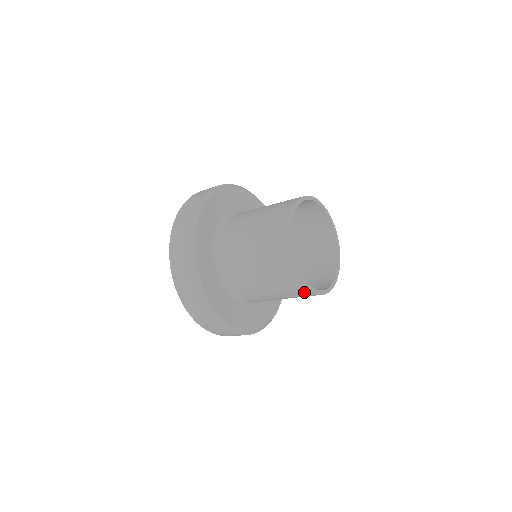
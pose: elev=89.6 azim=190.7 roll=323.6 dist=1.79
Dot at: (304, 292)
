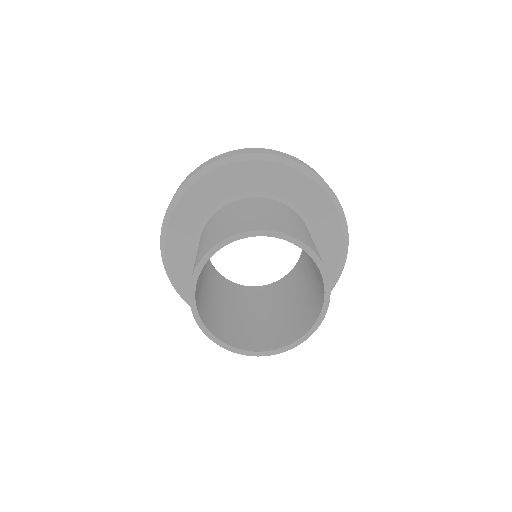
Dot at: occluded
